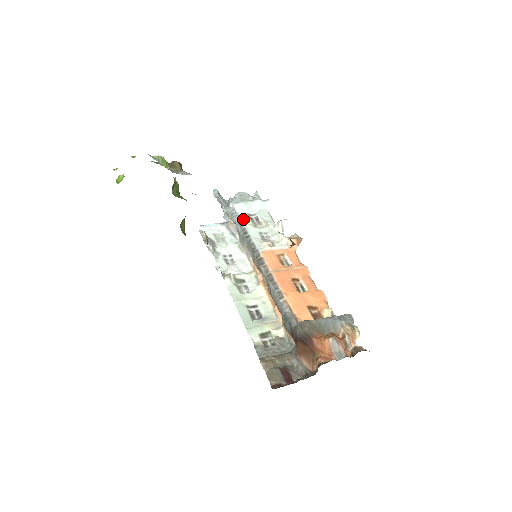
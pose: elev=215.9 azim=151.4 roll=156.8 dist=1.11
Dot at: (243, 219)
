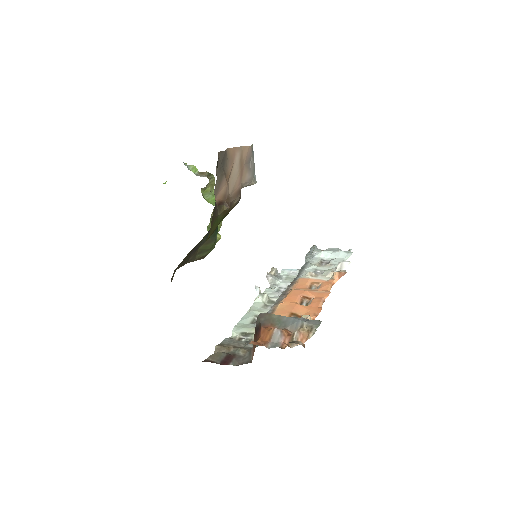
Dot at: (312, 261)
